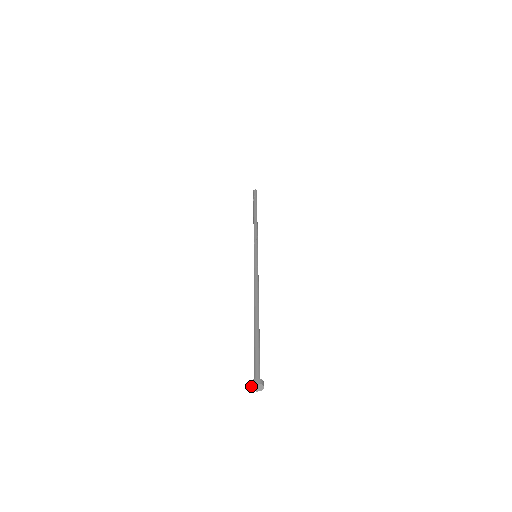
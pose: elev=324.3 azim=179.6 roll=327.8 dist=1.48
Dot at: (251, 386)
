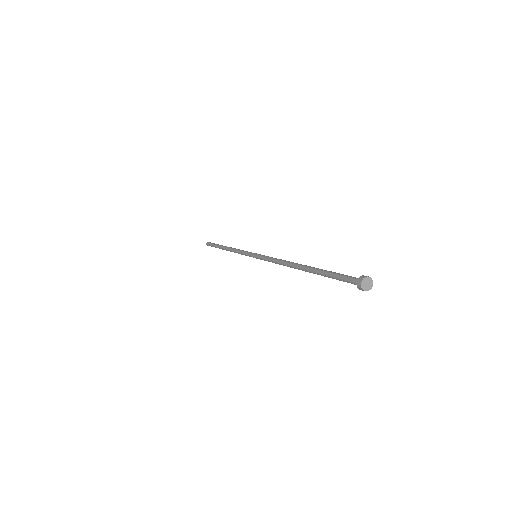
Dot at: (366, 276)
